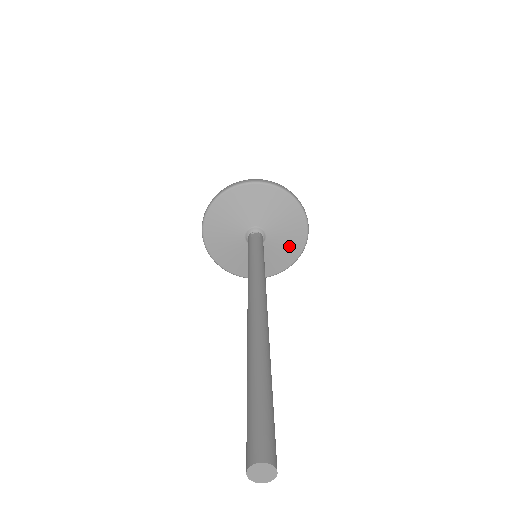
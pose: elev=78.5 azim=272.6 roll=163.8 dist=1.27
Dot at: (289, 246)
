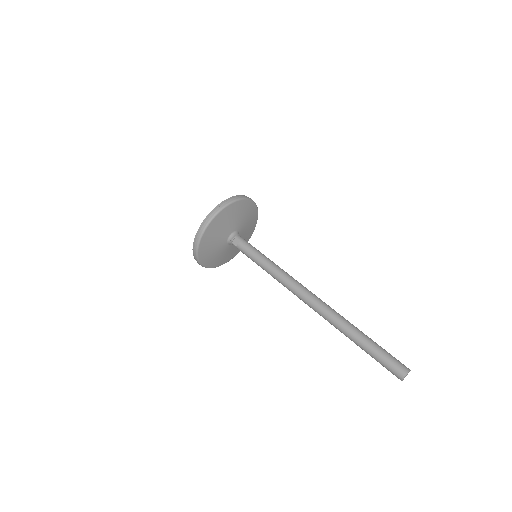
Dot at: (249, 215)
